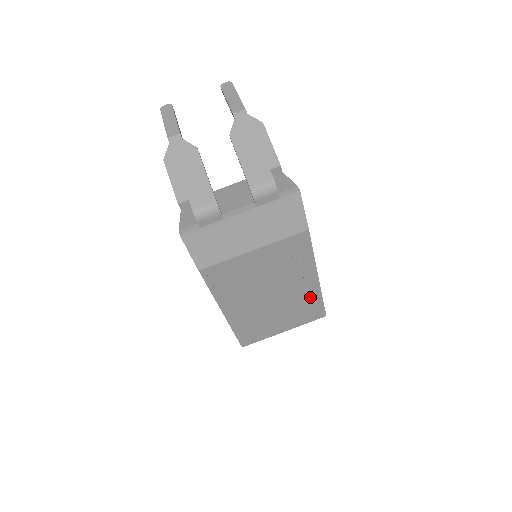
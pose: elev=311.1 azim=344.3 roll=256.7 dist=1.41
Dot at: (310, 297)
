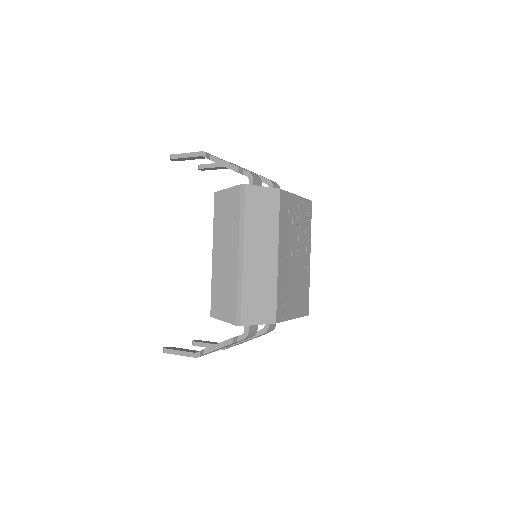
Dot at: (306, 278)
